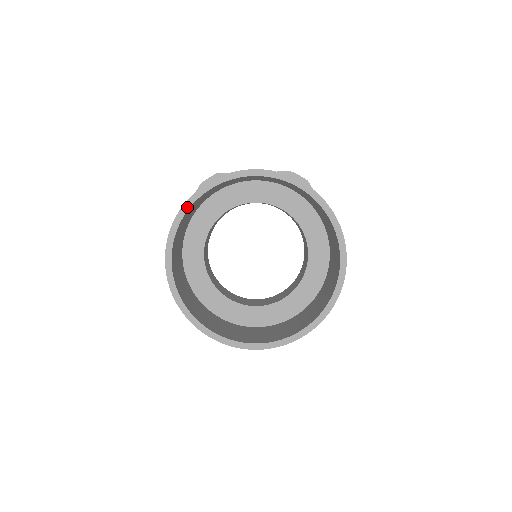
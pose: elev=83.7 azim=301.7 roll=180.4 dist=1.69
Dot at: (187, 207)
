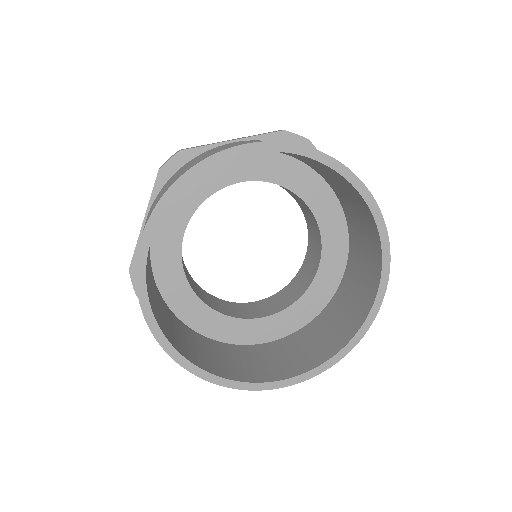
Dot at: (270, 148)
